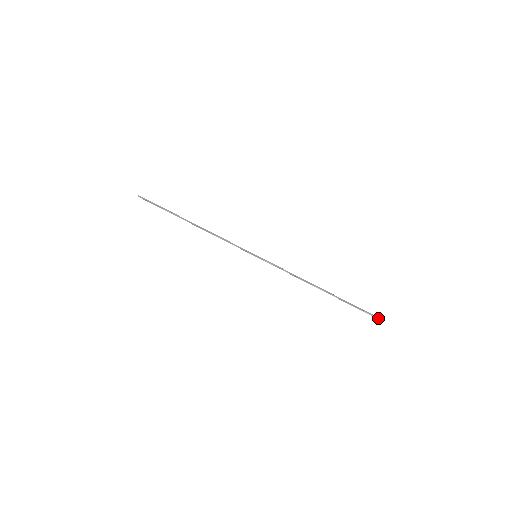
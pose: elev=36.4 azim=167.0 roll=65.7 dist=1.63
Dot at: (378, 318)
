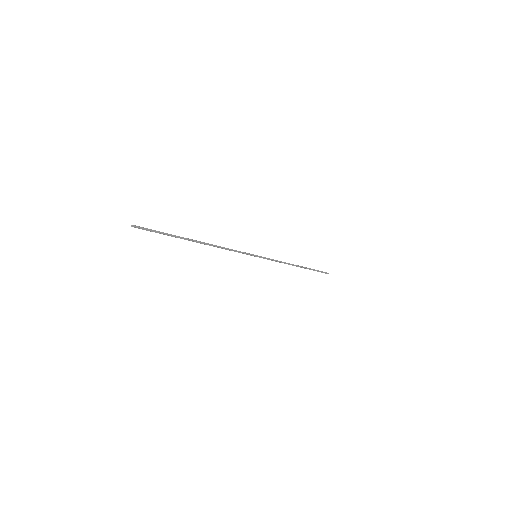
Dot at: occluded
